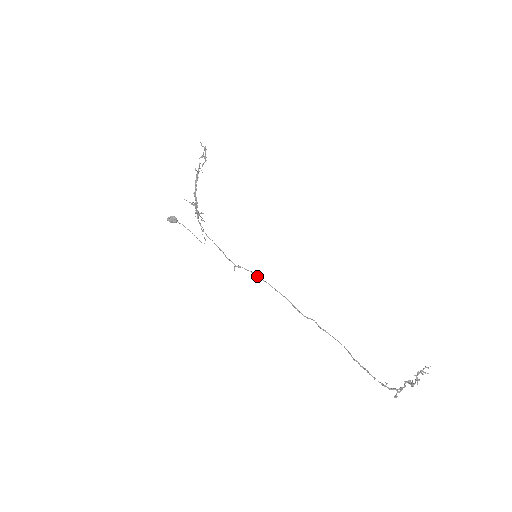
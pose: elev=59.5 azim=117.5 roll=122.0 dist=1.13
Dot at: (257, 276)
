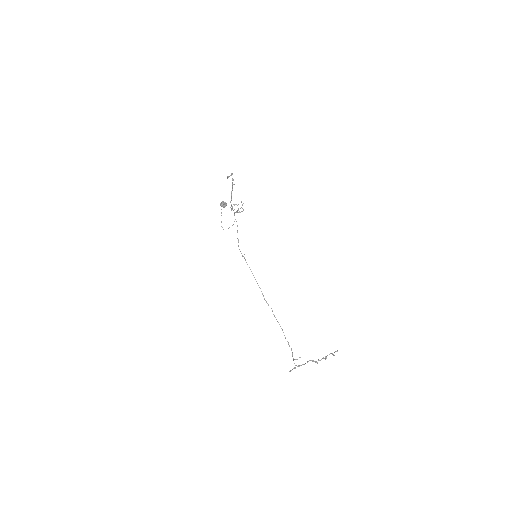
Dot at: (249, 267)
